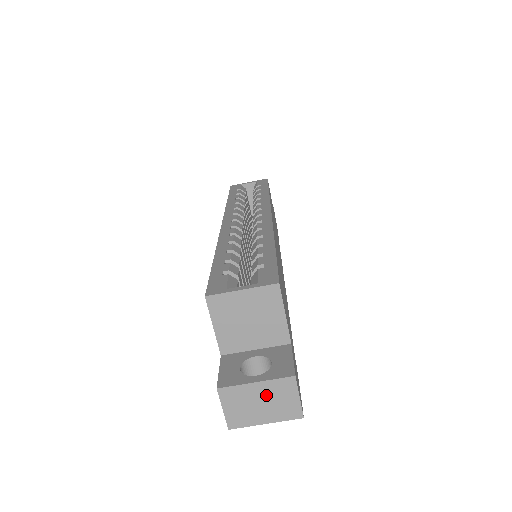
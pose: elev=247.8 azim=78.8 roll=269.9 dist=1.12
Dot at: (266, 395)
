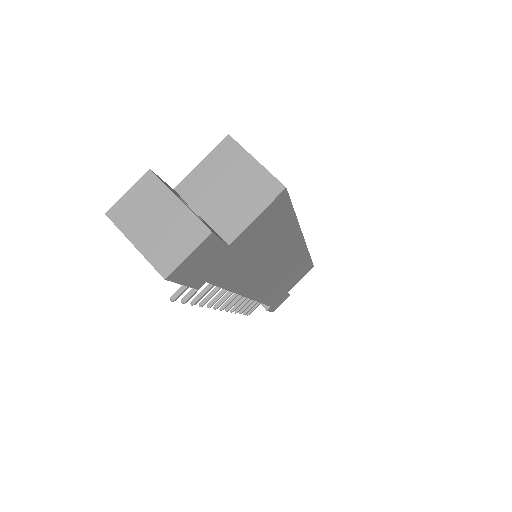
Dot at: (171, 220)
